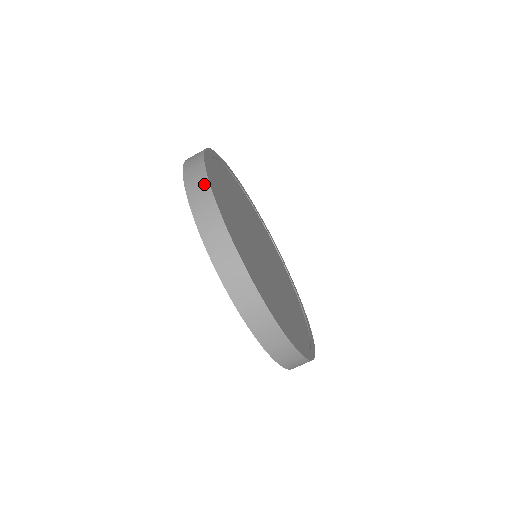
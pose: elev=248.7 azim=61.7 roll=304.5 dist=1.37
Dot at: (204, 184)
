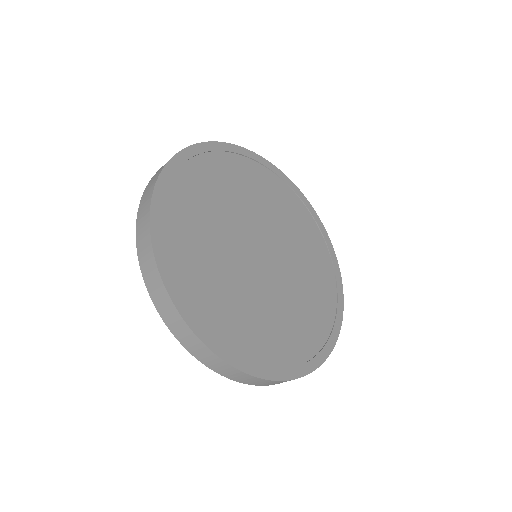
Dot at: (159, 171)
